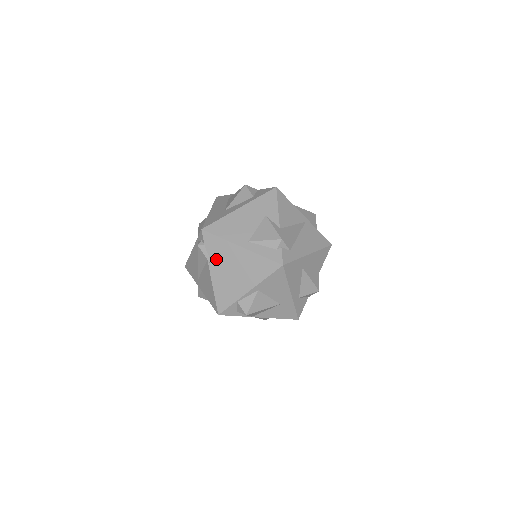
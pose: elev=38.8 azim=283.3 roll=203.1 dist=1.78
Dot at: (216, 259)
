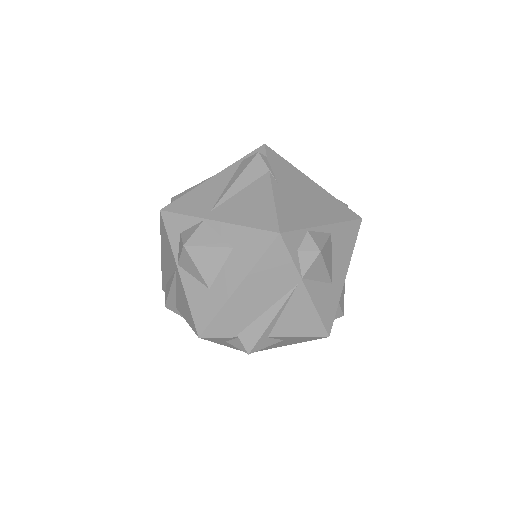
Dot at: (281, 176)
